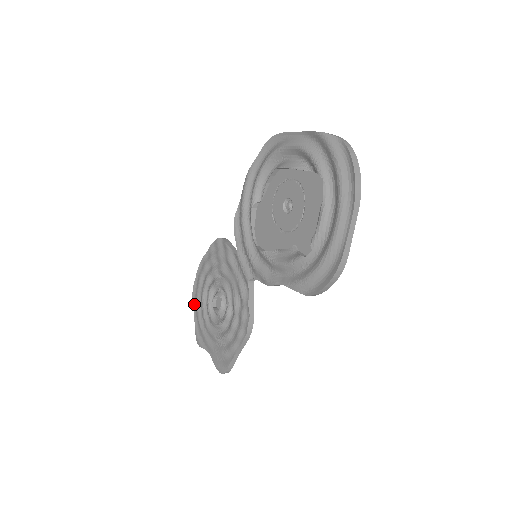
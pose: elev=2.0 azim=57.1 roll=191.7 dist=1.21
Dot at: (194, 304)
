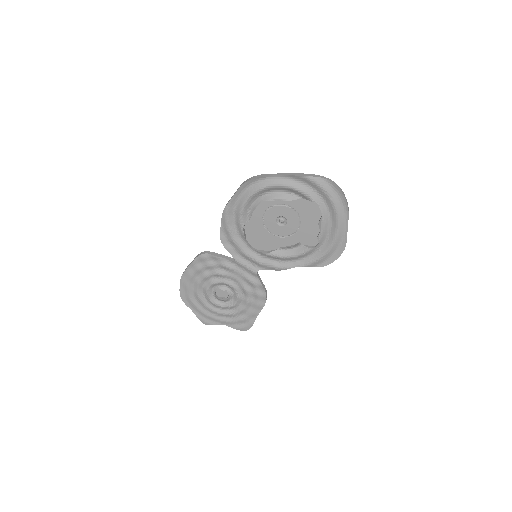
Dot at: (187, 303)
